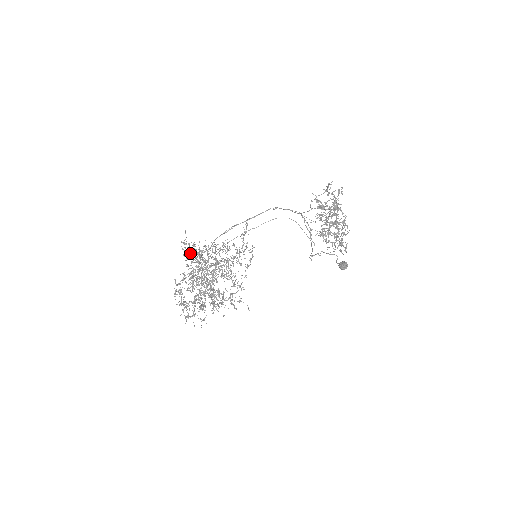
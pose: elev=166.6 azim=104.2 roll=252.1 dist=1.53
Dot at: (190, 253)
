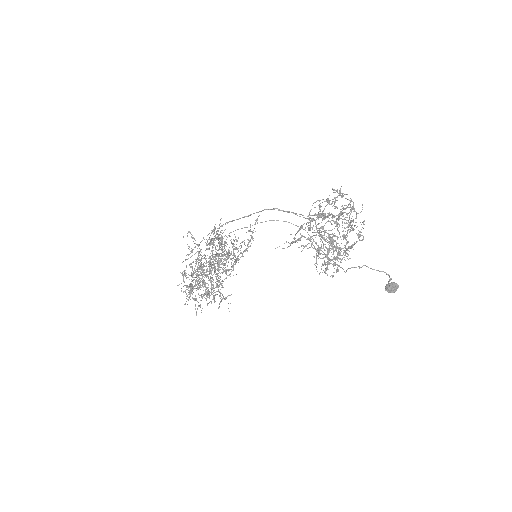
Dot at: occluded
